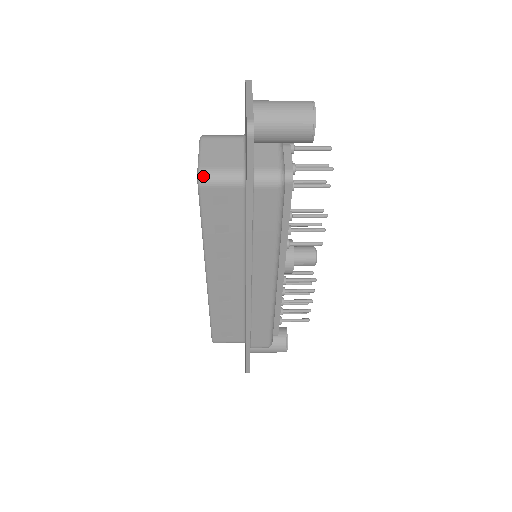
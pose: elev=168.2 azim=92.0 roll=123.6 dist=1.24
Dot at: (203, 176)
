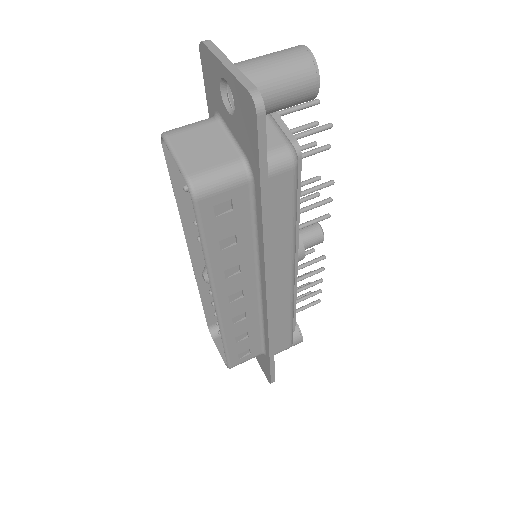
Dot at: (196, 185)
